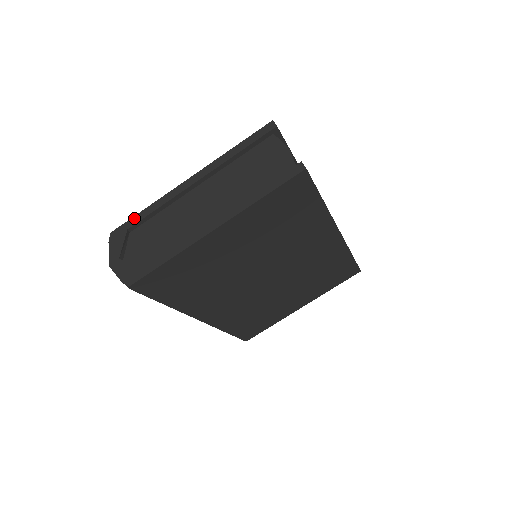
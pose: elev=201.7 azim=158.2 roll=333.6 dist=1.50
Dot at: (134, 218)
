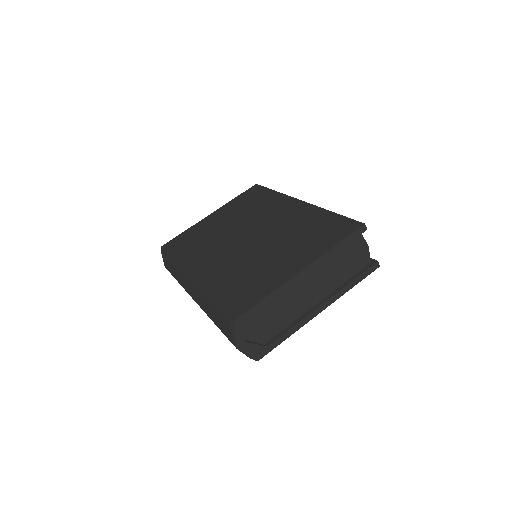
Dot at: (256, 307)
